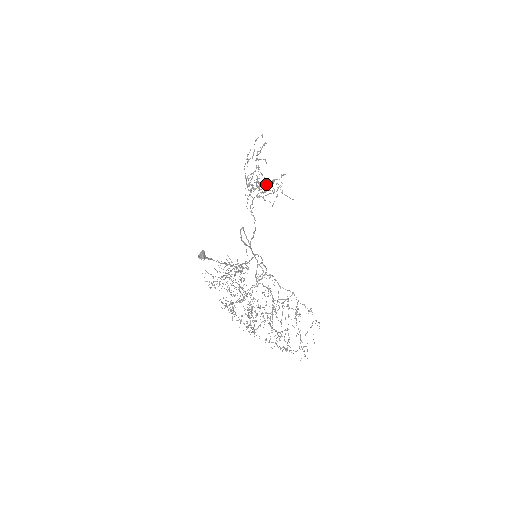
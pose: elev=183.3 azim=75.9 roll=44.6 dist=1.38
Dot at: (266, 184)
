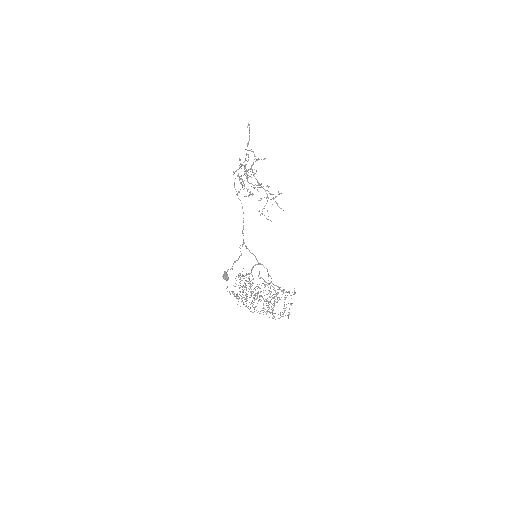
Dot at: (254, 176)
